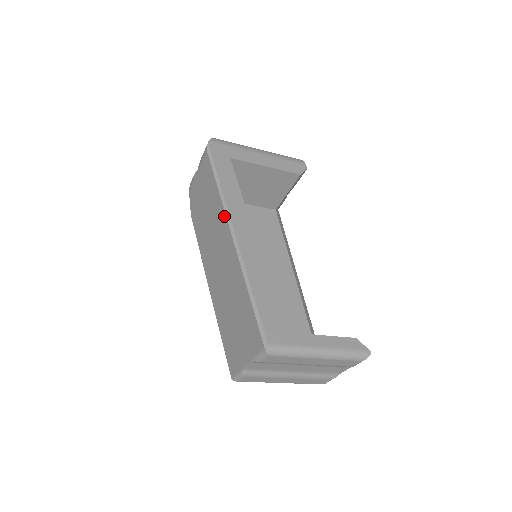
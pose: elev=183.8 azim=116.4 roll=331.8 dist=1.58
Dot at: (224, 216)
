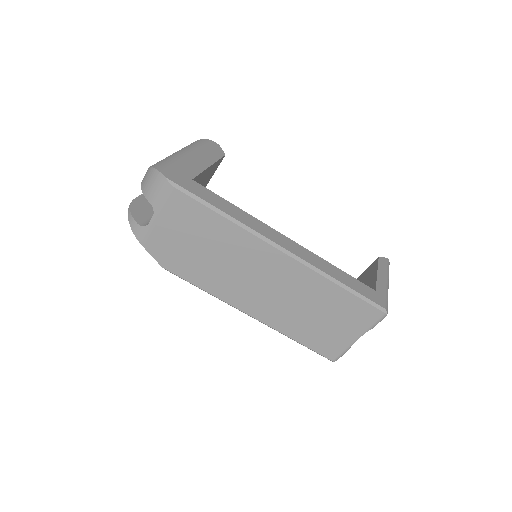
Dot at: (257, 241)
